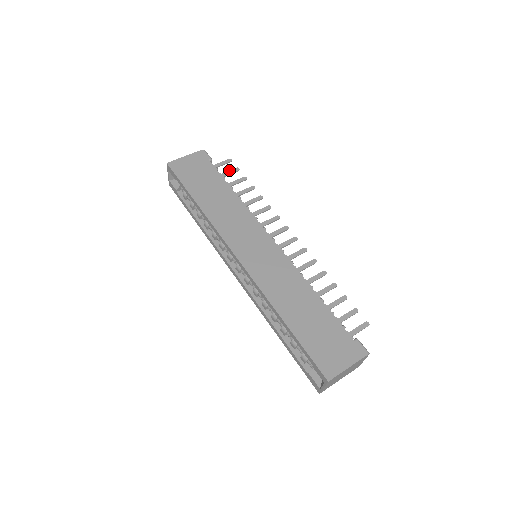
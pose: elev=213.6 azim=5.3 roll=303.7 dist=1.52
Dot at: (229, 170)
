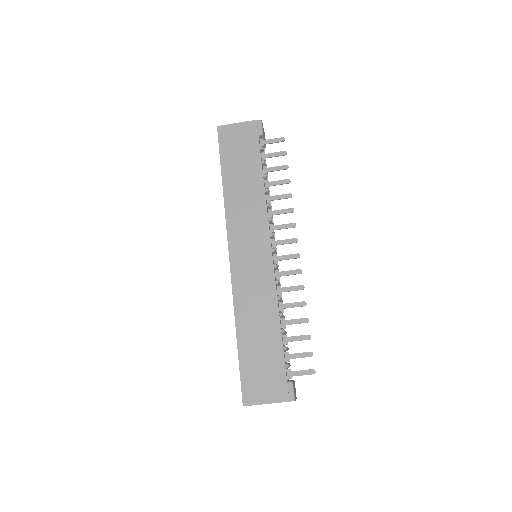
Dot at: (275, 152)
